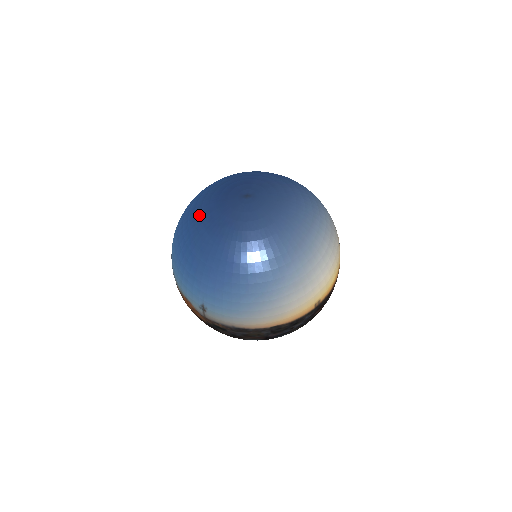
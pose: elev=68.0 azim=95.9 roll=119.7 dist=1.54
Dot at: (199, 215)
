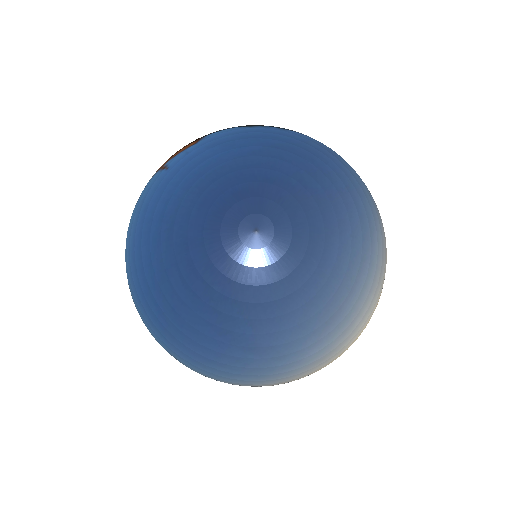
Dot at: (169, 245)
